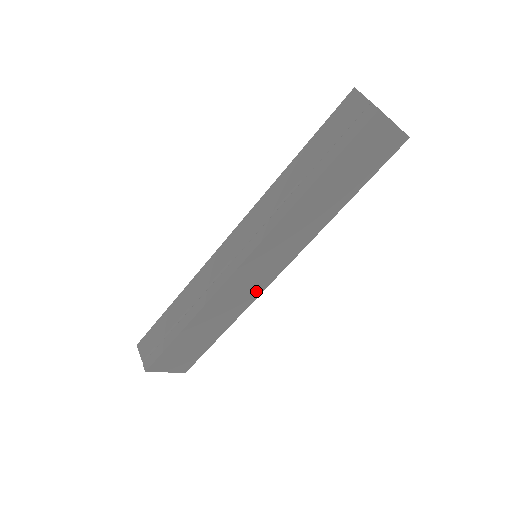
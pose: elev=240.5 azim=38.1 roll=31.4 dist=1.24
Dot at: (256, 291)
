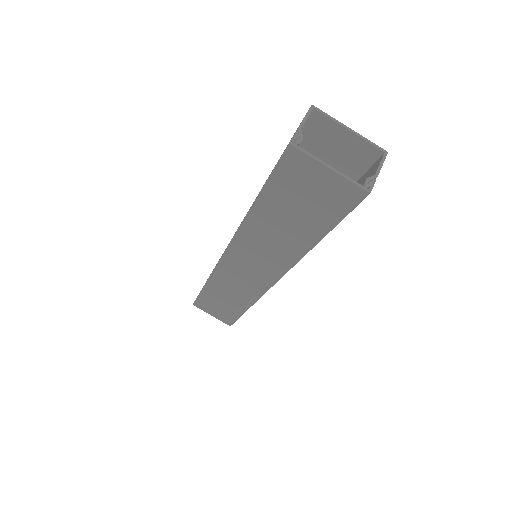
Dot at: (257, 289)
